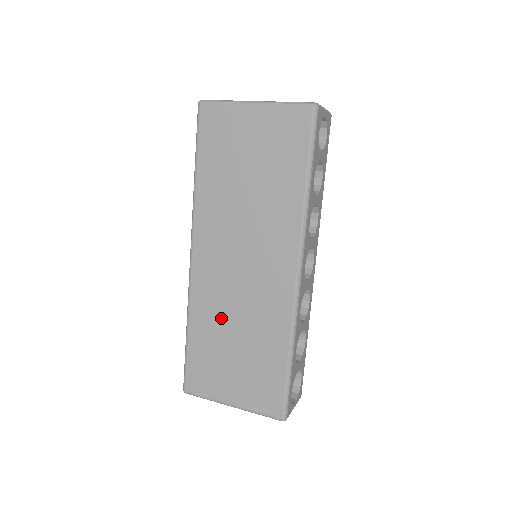
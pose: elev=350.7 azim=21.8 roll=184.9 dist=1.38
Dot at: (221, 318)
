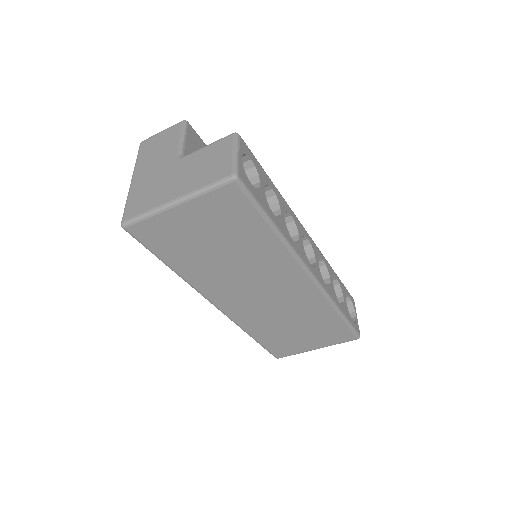
Dot at: (271, 322)
